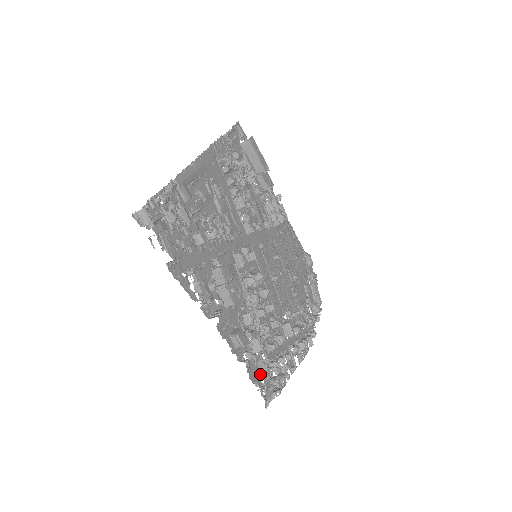
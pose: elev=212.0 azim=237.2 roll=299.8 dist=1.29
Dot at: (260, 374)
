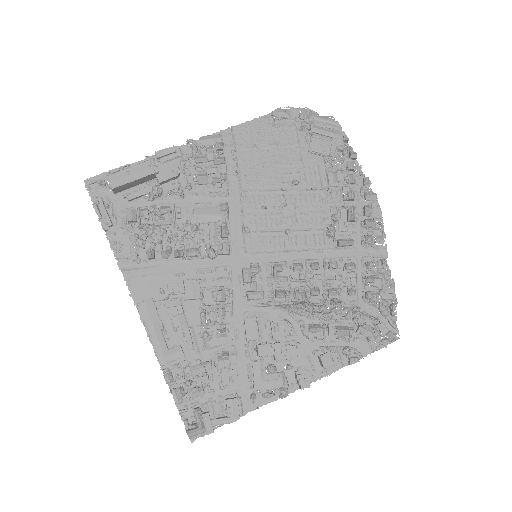
Dot at: (368, 342)
